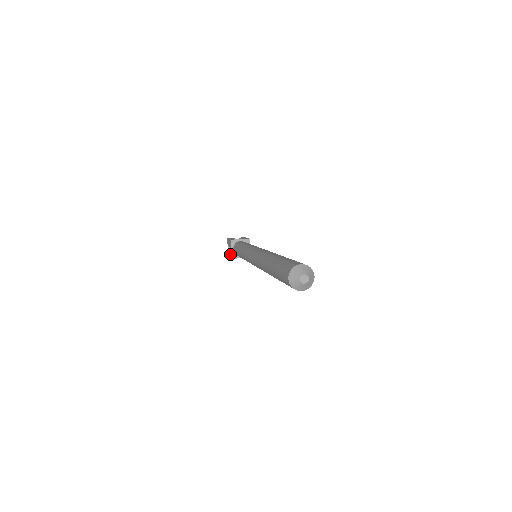
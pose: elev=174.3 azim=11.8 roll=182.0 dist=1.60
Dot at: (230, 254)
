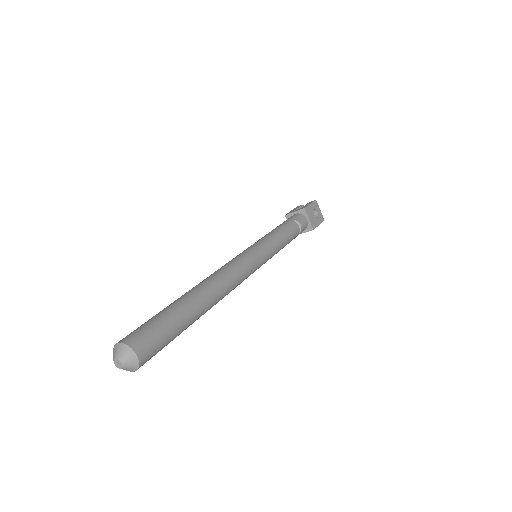
Dot at: occluded
